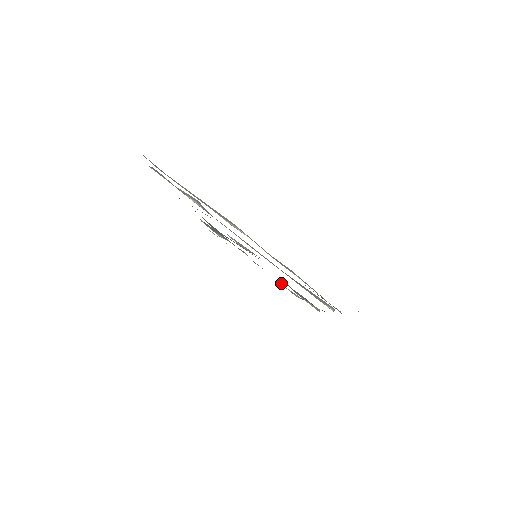
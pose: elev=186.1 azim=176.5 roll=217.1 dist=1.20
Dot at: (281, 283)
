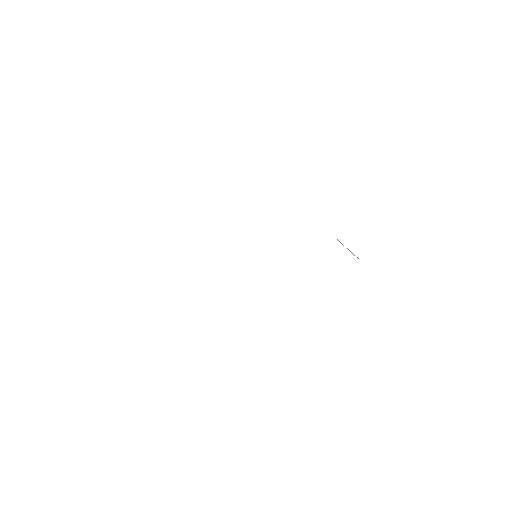
Dot at: occluded
